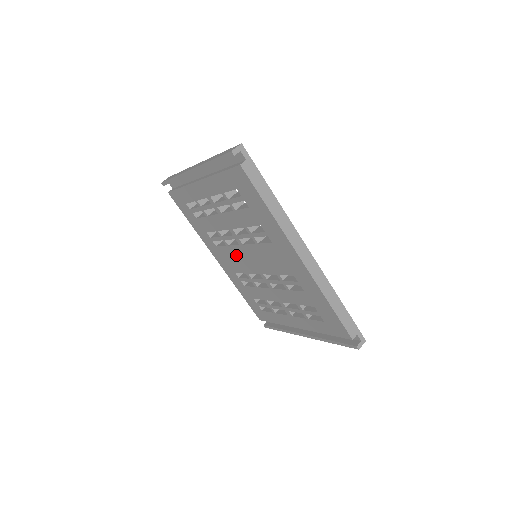
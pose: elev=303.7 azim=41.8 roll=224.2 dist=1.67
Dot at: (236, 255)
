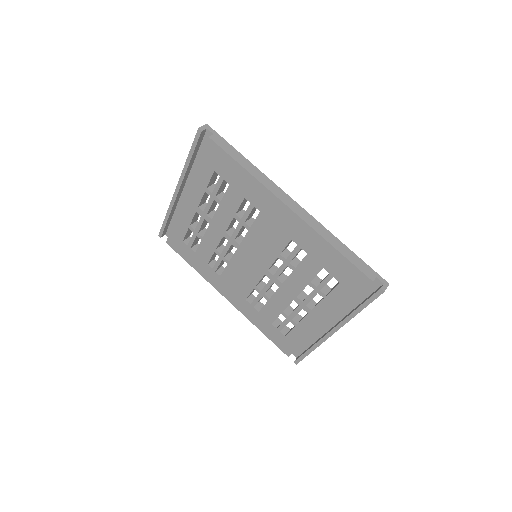
Dot at: (239, 269)
